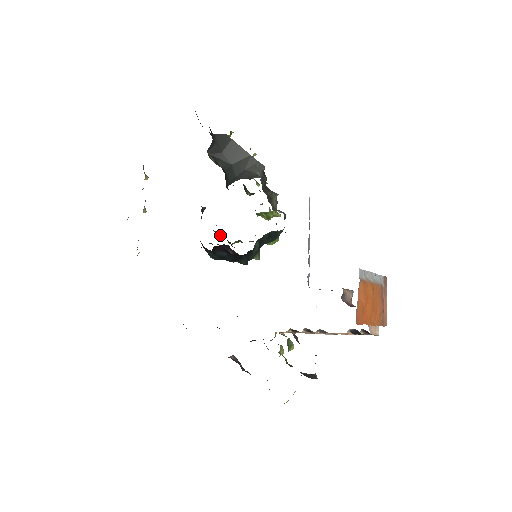
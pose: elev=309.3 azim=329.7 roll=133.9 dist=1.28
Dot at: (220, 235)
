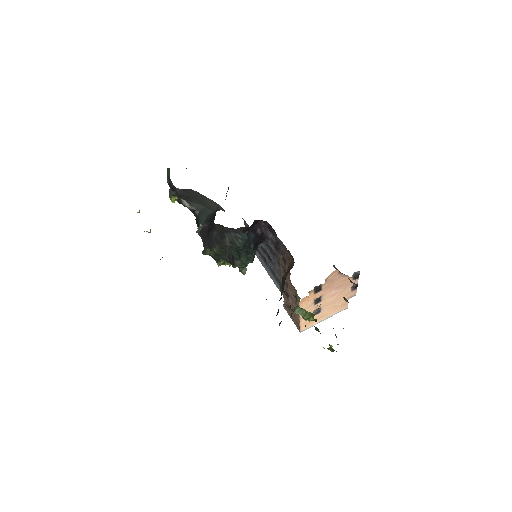
Dot at: occluded
